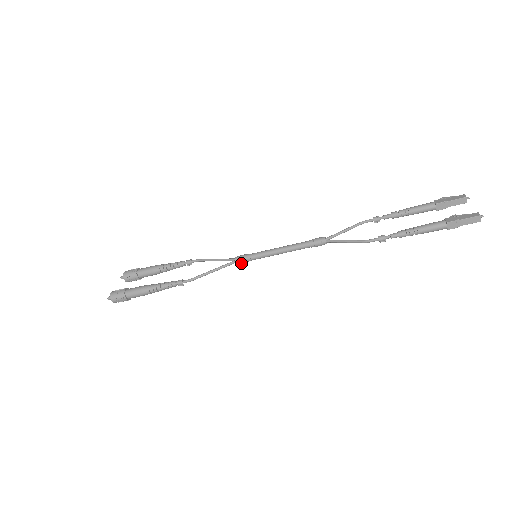
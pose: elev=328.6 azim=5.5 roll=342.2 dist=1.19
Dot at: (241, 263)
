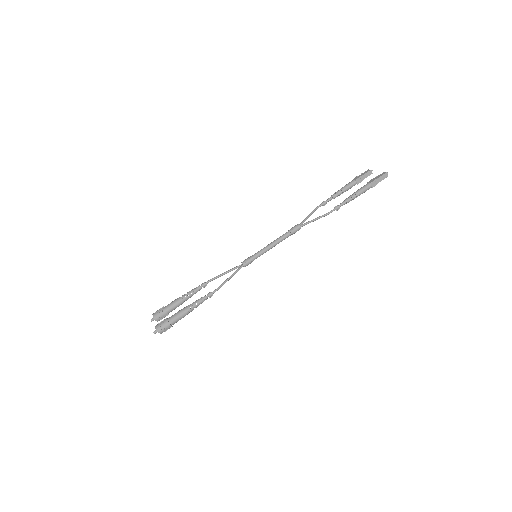
Dot at: (247, 265)
